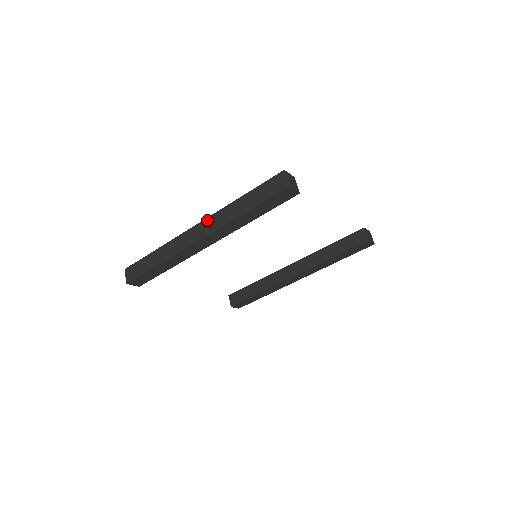
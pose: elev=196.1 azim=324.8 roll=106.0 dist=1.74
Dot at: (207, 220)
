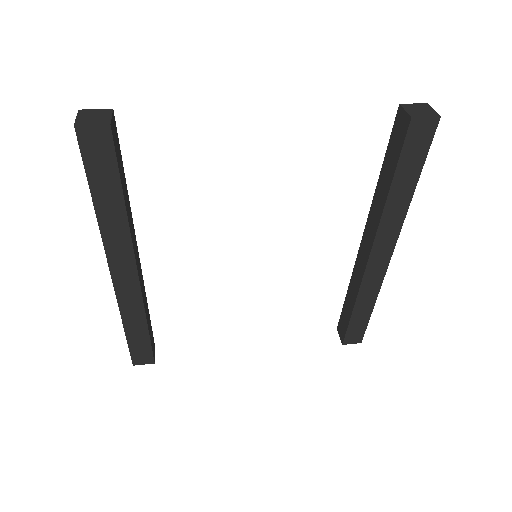
Dot at: occluded
